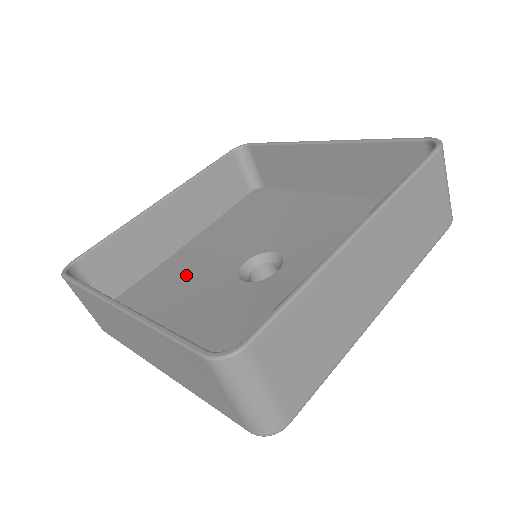
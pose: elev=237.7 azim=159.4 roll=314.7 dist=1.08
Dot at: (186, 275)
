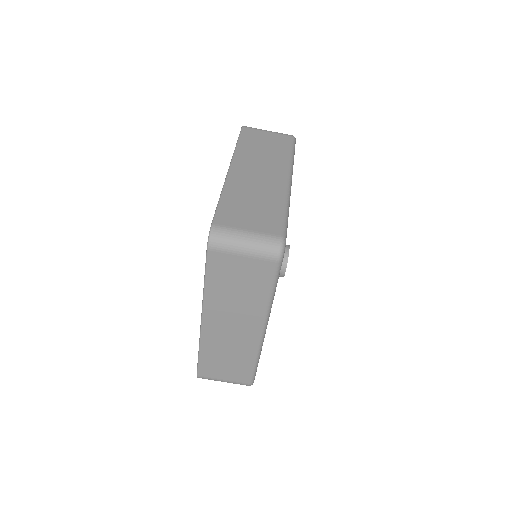
Dot at: occluded
